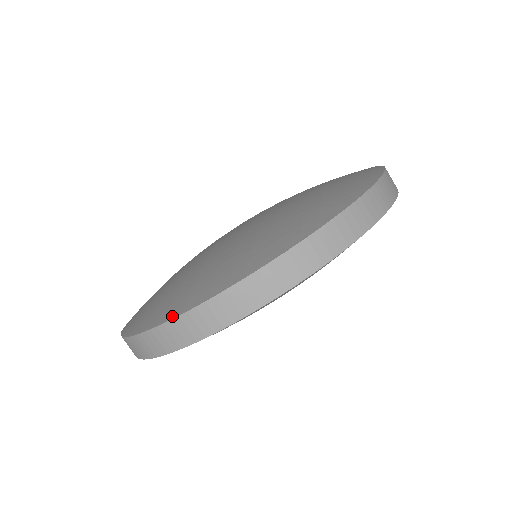
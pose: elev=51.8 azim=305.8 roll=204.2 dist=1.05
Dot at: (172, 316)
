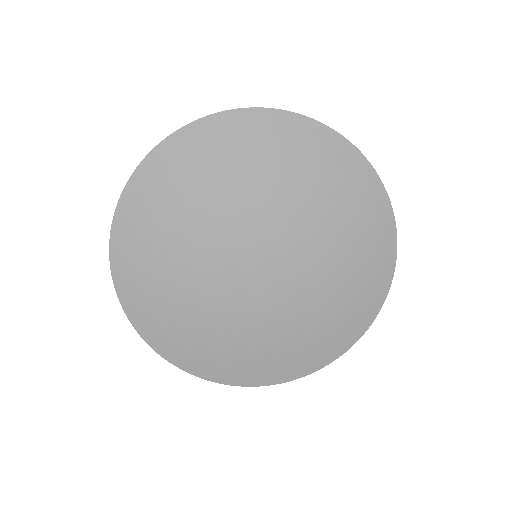
Dot at: occluded
